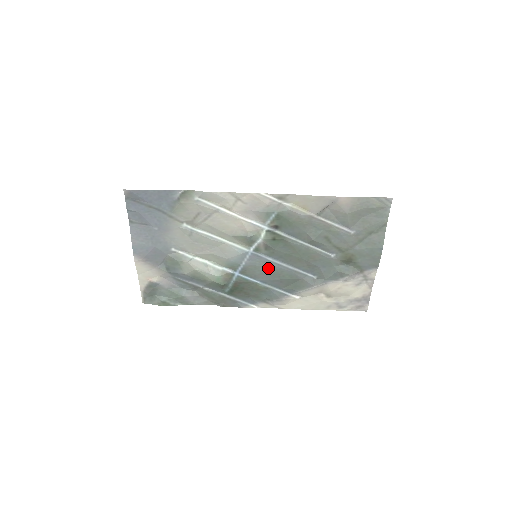
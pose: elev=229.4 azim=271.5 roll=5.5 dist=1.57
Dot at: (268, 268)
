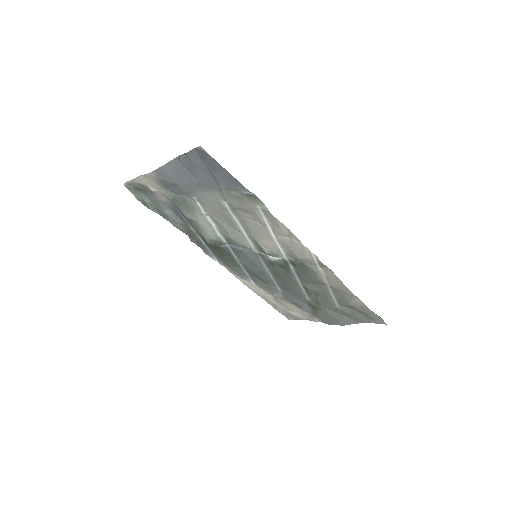
Dot at: (255, 264)
